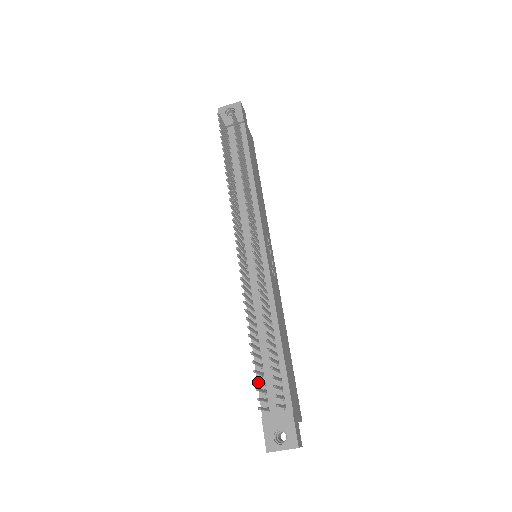
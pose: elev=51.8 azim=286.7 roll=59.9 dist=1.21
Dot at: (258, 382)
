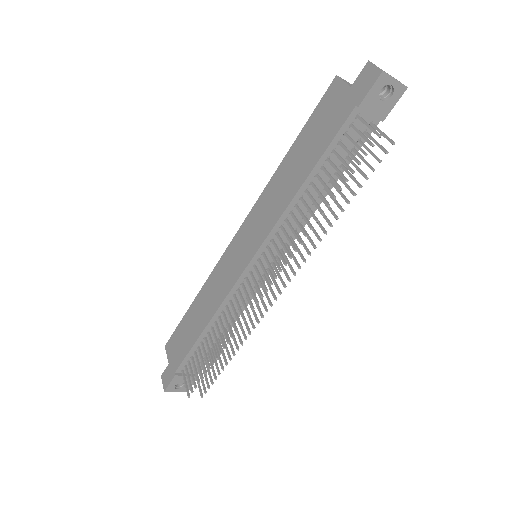
Dot at: (195, 373)
